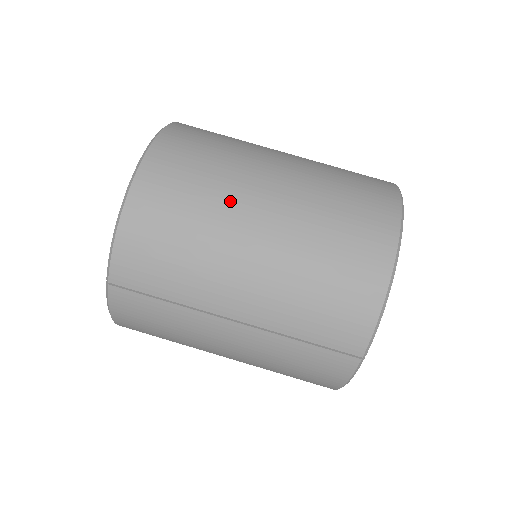
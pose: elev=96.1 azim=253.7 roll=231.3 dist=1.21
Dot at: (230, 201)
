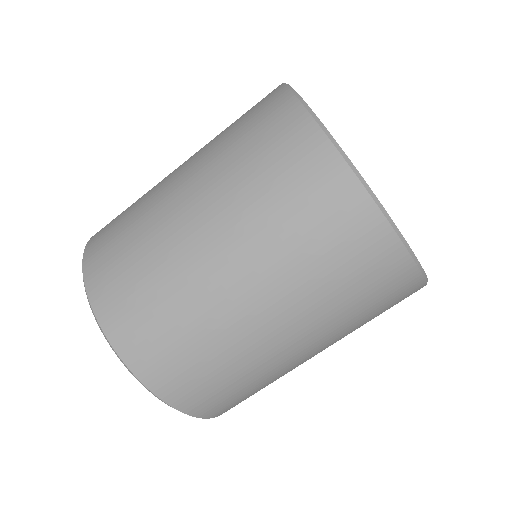
Dot at: (186, 279)
